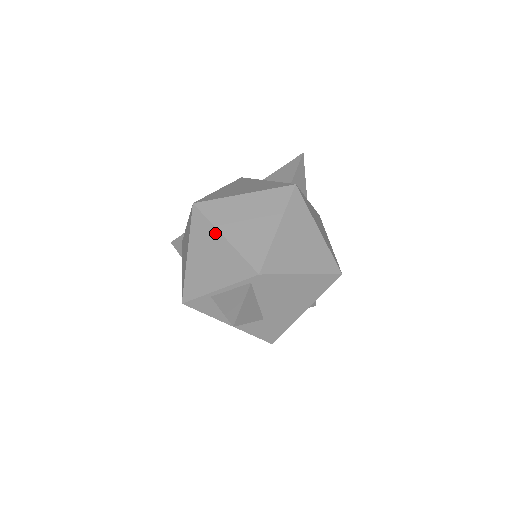
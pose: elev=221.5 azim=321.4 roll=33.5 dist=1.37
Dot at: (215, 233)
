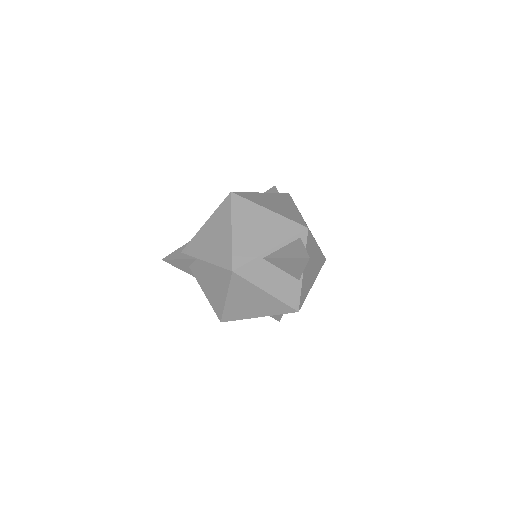
Dot at: (259, 208)
